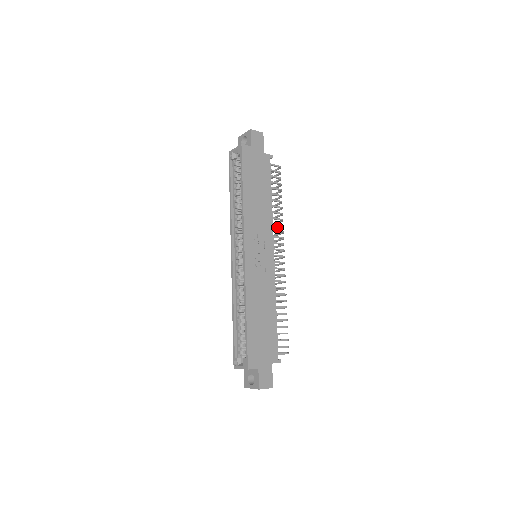
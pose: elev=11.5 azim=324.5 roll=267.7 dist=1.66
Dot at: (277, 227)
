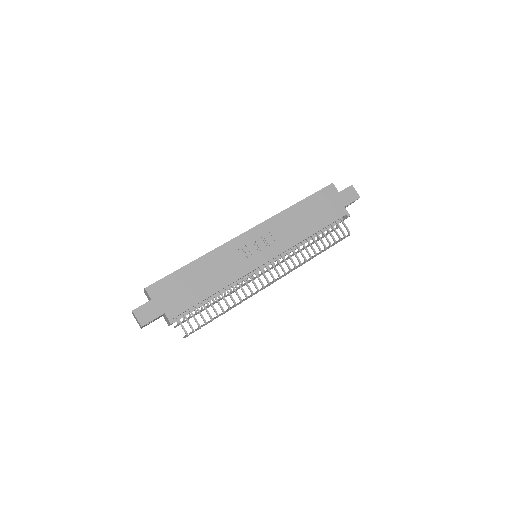
Dot at: (298, 265)
